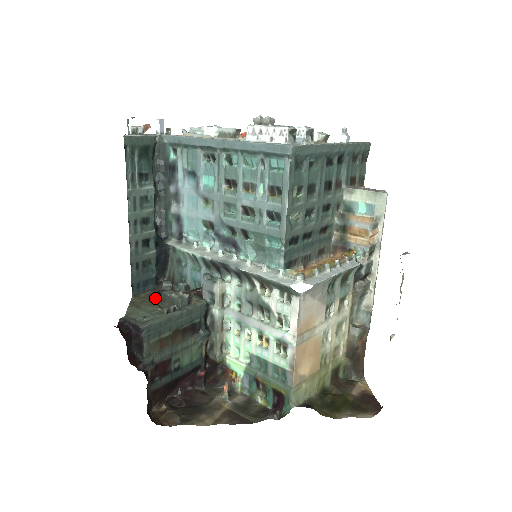
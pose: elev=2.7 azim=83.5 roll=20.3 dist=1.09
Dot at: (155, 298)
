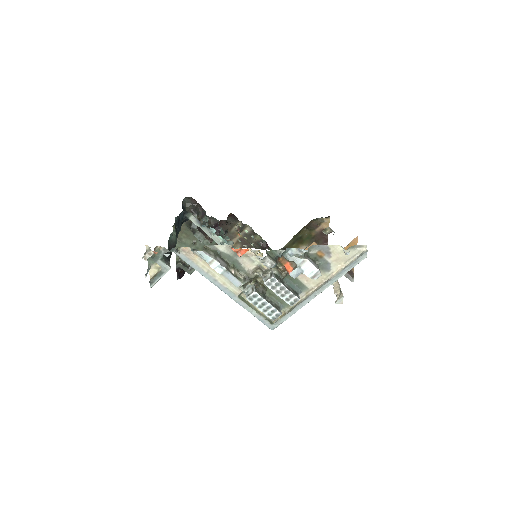
Dot at: (189, 228)
